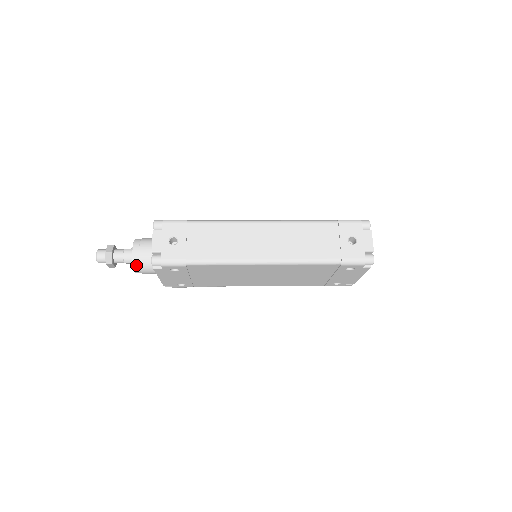
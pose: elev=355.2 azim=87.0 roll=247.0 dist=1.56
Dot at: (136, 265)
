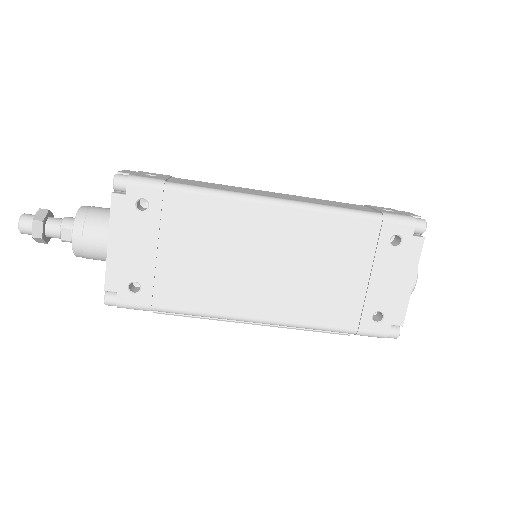
Dot at: (80, 219)
